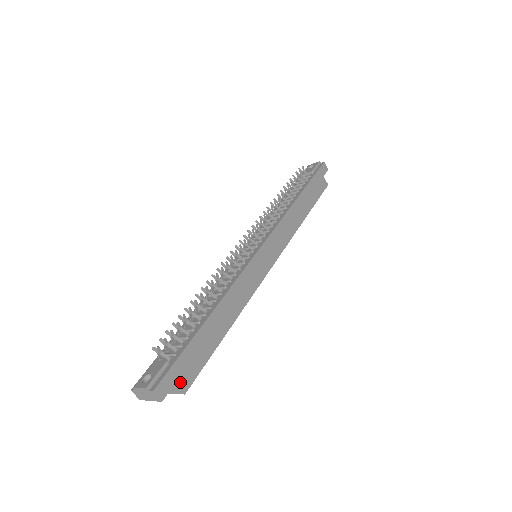
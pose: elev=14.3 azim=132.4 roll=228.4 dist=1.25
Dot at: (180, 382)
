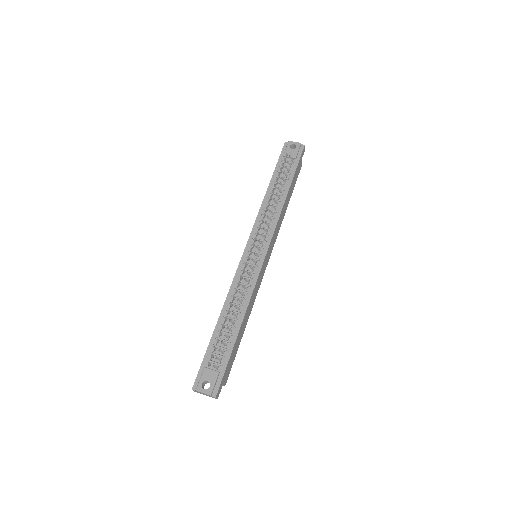
Dot at: (224, 381)
